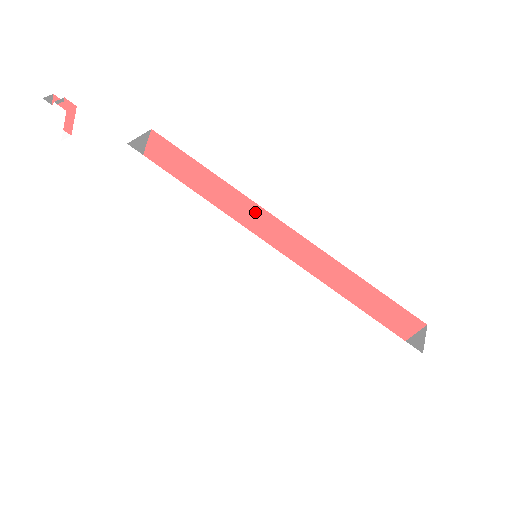
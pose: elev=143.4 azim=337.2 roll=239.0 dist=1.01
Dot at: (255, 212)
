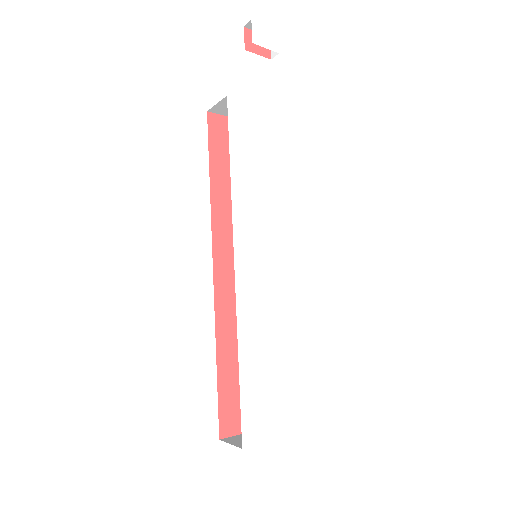
Dot at: occluded
